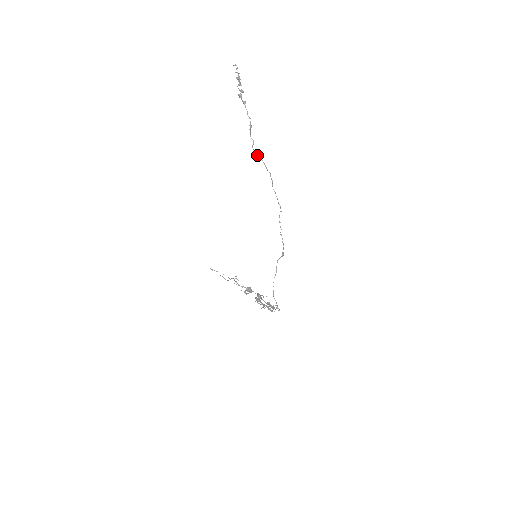
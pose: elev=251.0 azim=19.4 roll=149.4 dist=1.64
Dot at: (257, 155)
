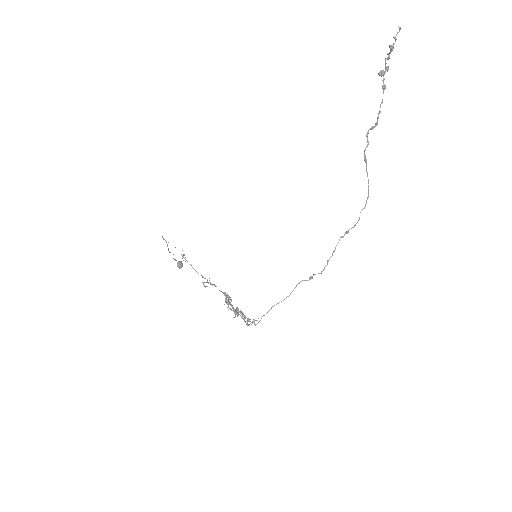
Dot at: (366, 166)
